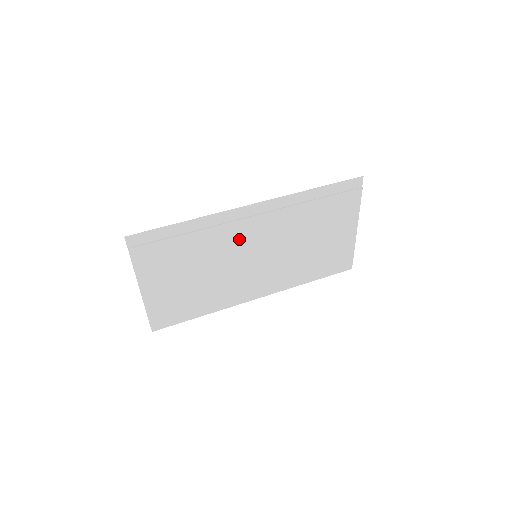
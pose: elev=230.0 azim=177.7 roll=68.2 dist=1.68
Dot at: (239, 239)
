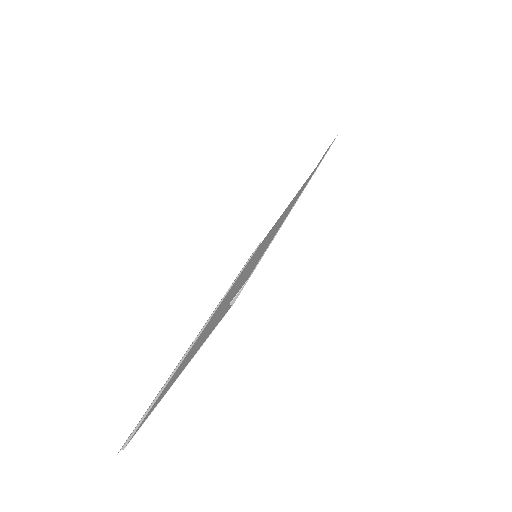
Dot at: occluded
